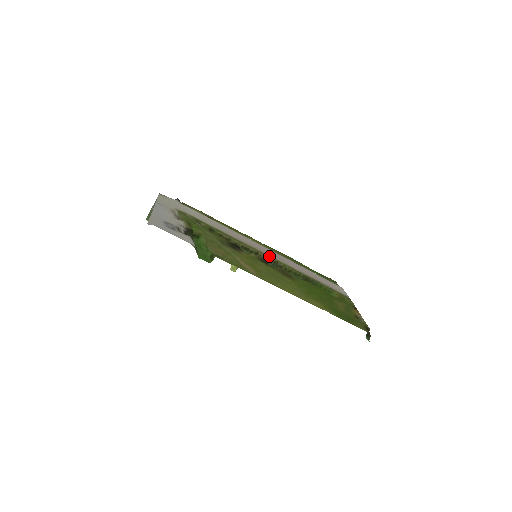
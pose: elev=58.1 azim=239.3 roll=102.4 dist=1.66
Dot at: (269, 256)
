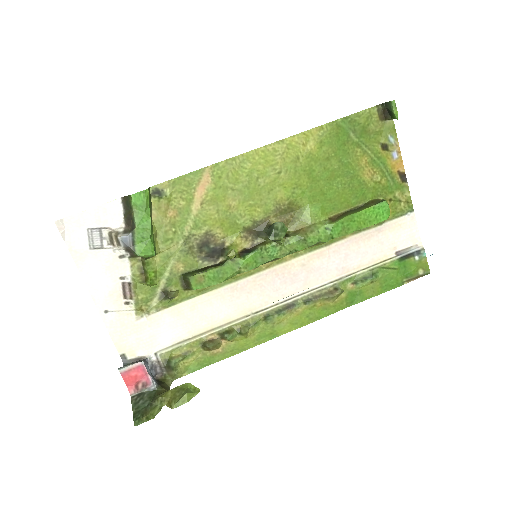
Dot at: (280, 261)
